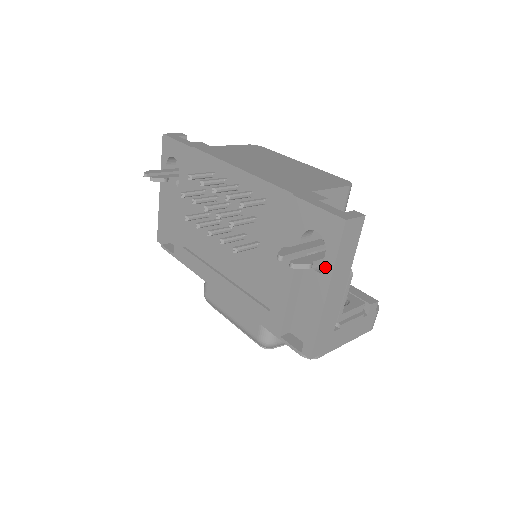
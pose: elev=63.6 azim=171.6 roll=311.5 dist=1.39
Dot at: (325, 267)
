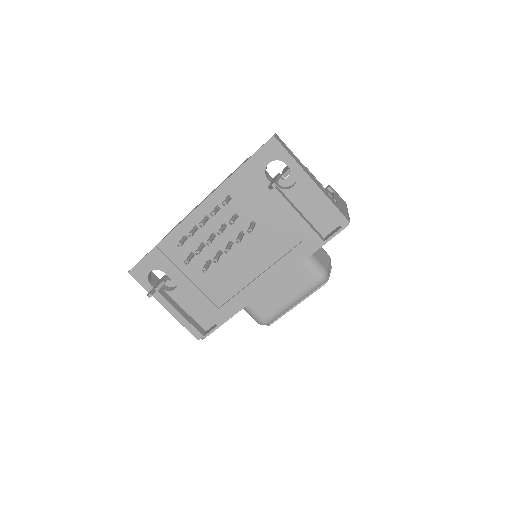
Dot at: (294, 170)
